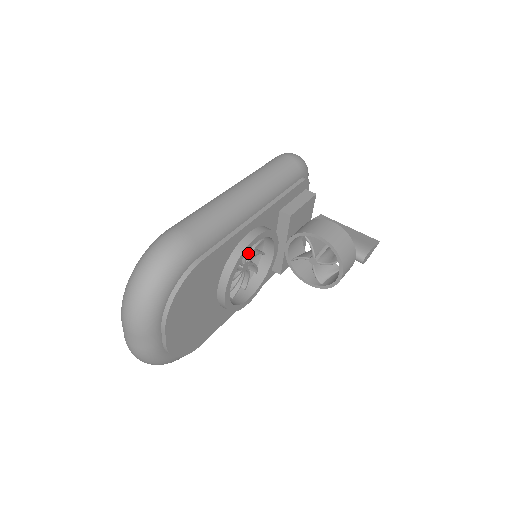
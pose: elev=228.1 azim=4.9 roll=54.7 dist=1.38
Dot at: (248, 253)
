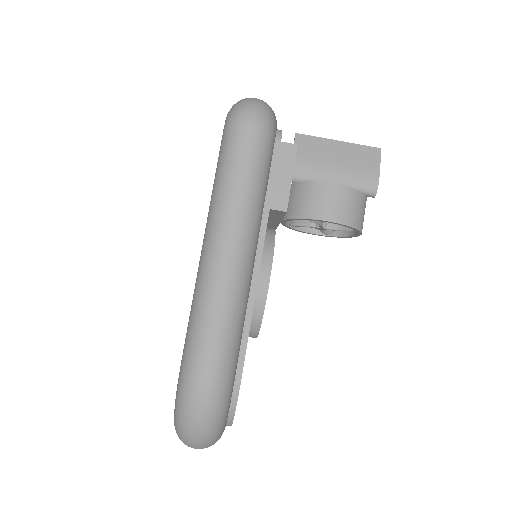
Dot at: occluded
